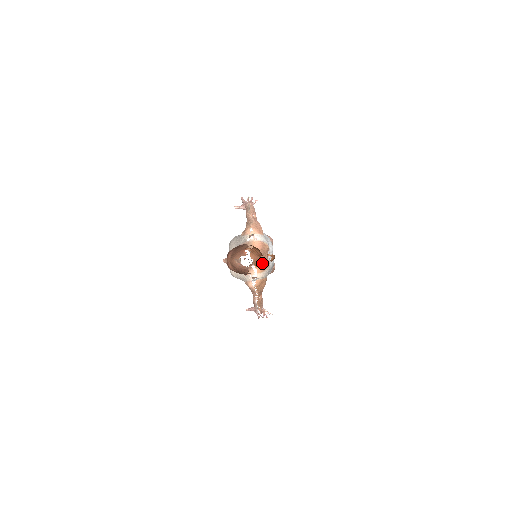
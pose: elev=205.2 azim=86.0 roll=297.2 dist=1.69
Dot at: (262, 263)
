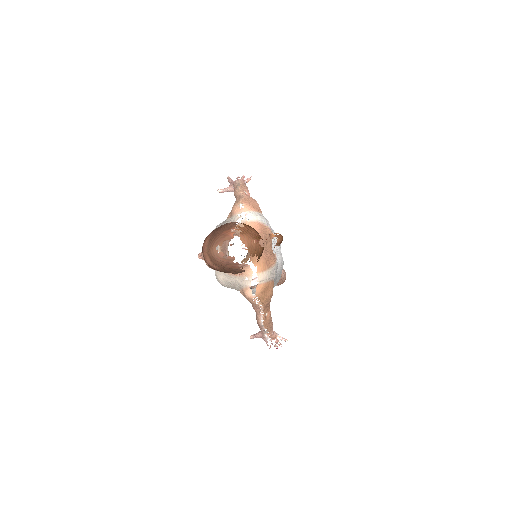
Dot at: (264, 256)
